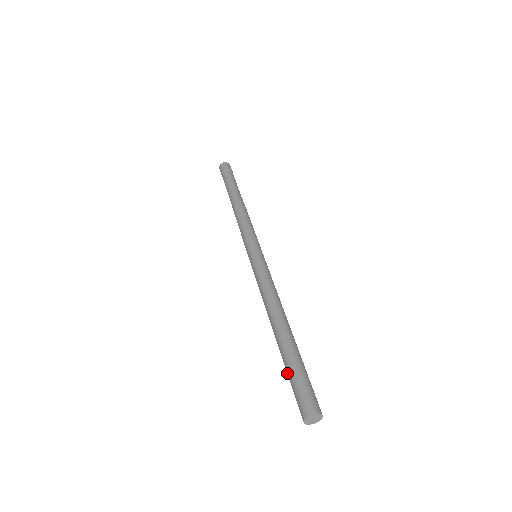
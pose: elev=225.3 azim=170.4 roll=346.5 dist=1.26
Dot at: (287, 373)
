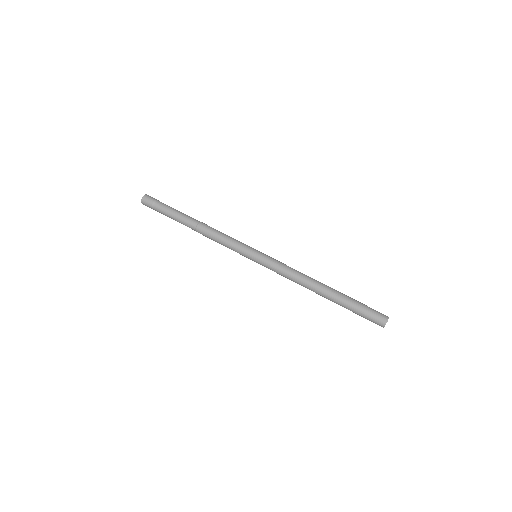
Dot at: (355, 307)
